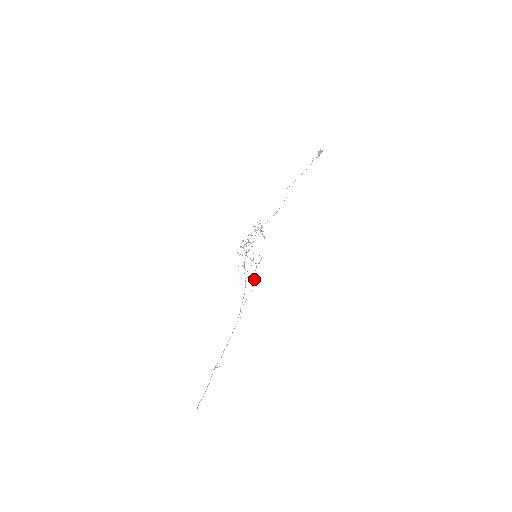
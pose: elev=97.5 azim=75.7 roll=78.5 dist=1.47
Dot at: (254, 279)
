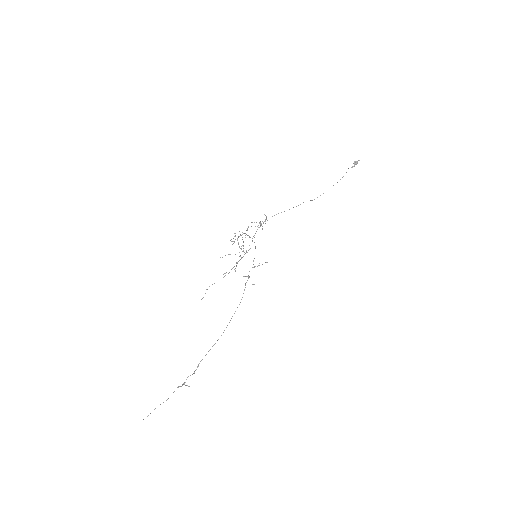
Dot at: occluded
